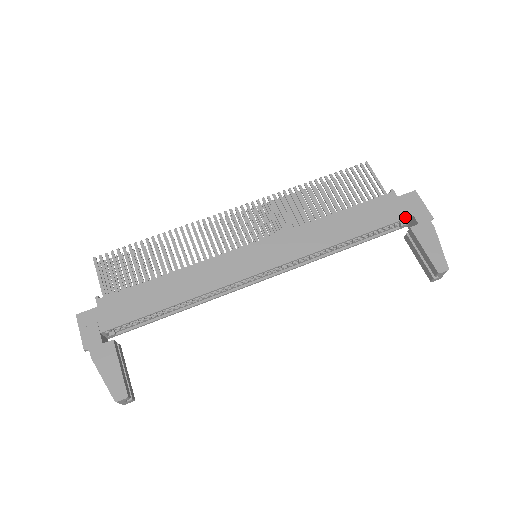
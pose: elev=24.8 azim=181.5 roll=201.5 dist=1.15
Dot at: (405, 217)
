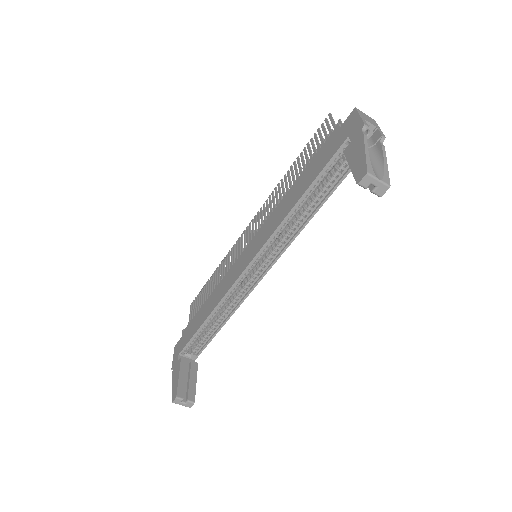
Dot at: (341, 144)
